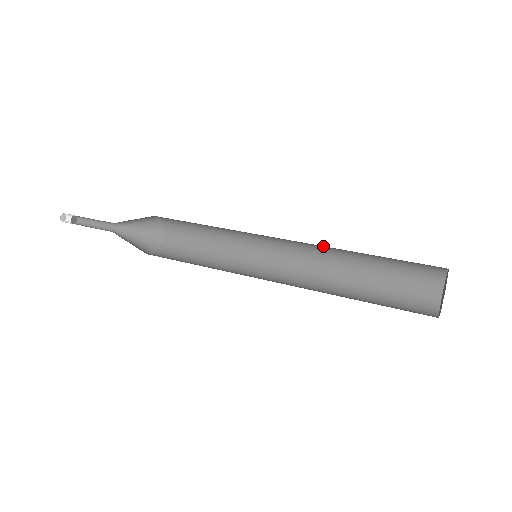
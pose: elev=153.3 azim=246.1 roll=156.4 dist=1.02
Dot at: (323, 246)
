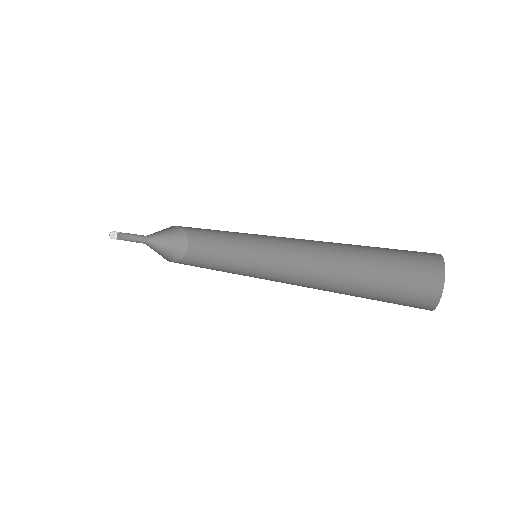
Dot at: (320, 245)
